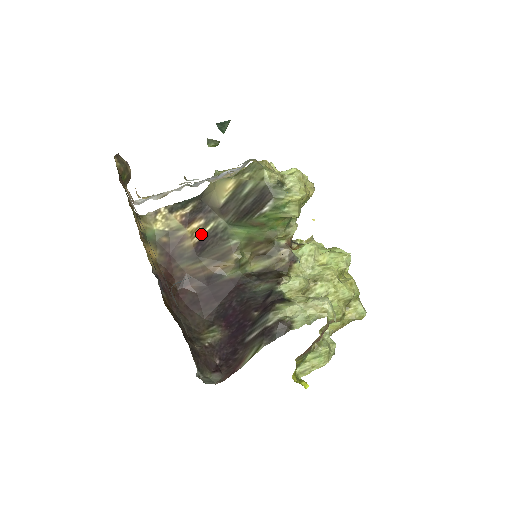
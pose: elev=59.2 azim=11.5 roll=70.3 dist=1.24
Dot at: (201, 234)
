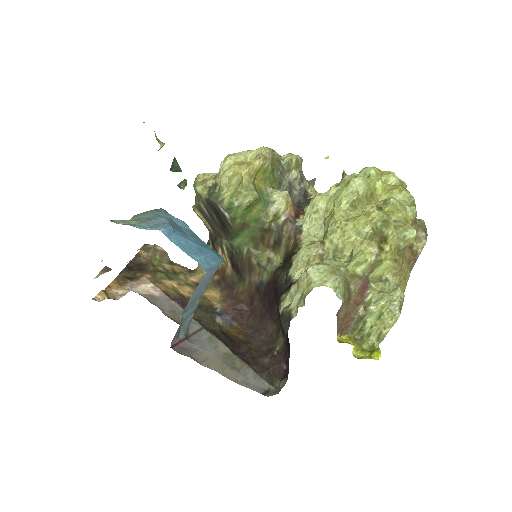
Dot at: (227, 259)
